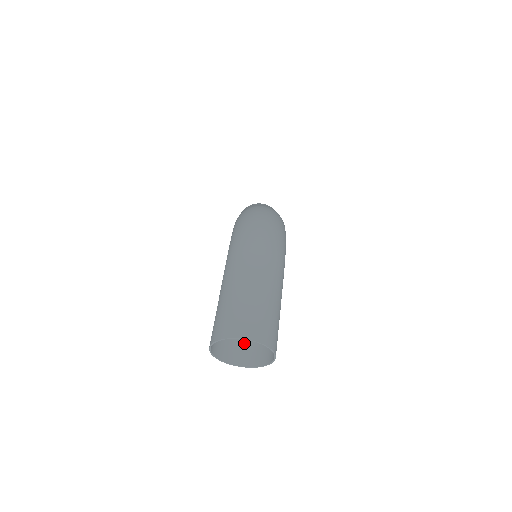
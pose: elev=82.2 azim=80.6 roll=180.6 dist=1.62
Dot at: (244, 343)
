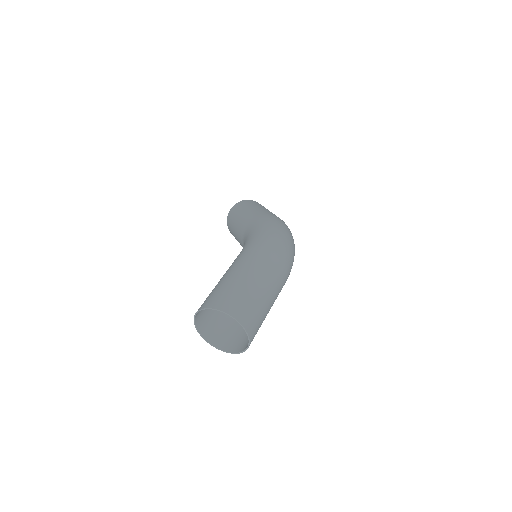
Dot at: (212, 317)
